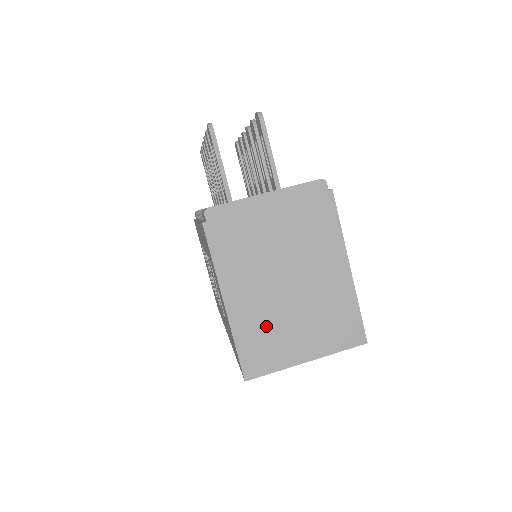
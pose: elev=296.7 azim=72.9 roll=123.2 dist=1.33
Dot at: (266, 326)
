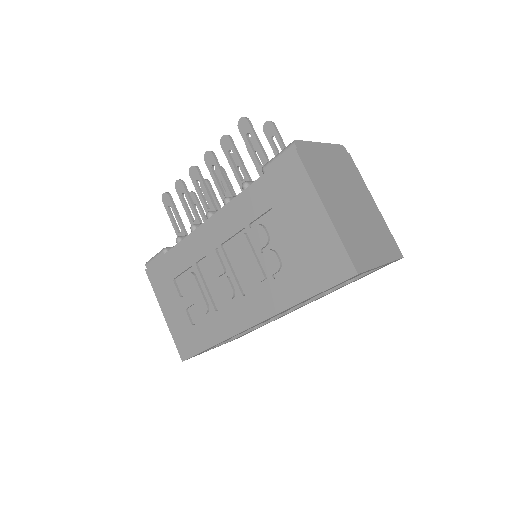
Dot at: (353, 232)
